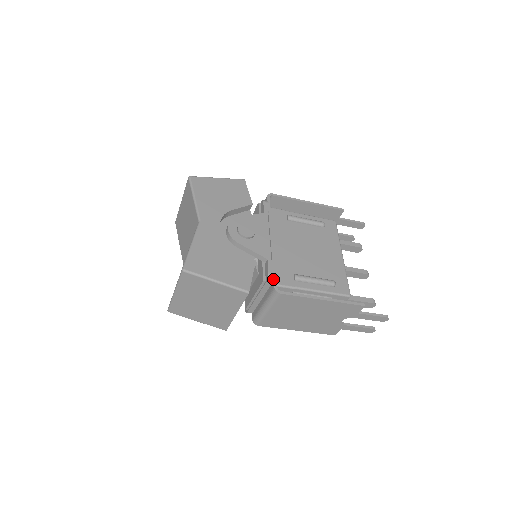
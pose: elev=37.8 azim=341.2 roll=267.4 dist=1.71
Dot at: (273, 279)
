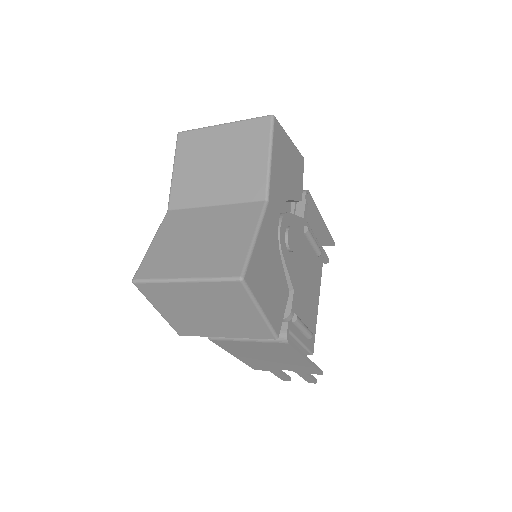
Dot at: (289, 320)
